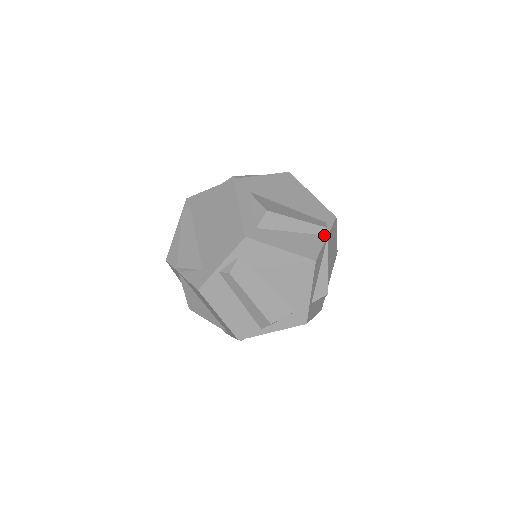
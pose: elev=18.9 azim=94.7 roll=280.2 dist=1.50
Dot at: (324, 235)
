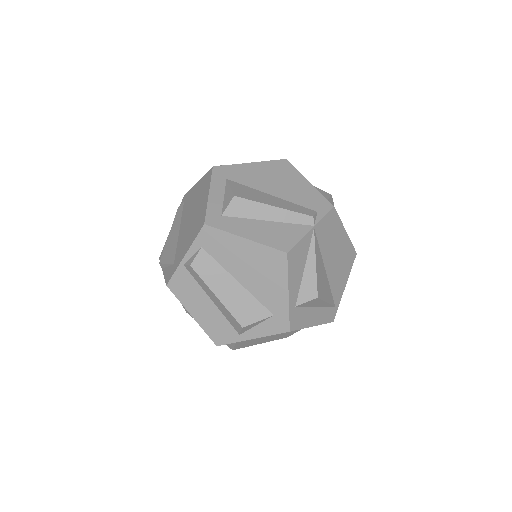
Dot at: (309, 225)
